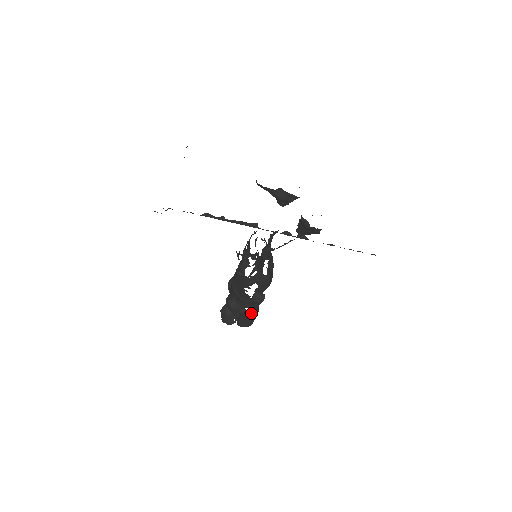
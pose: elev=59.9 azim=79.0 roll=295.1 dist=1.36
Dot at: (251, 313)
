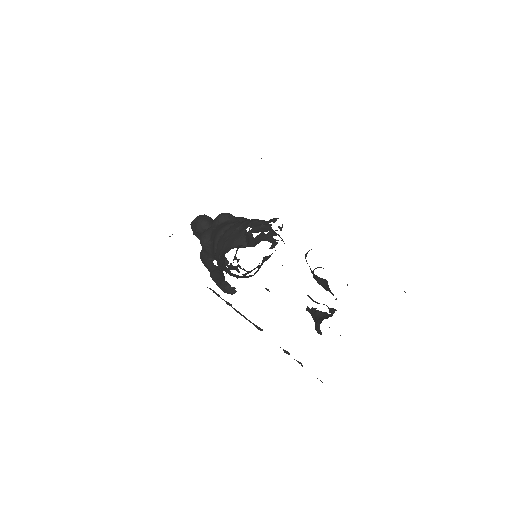
Dot at: (214, 281)
